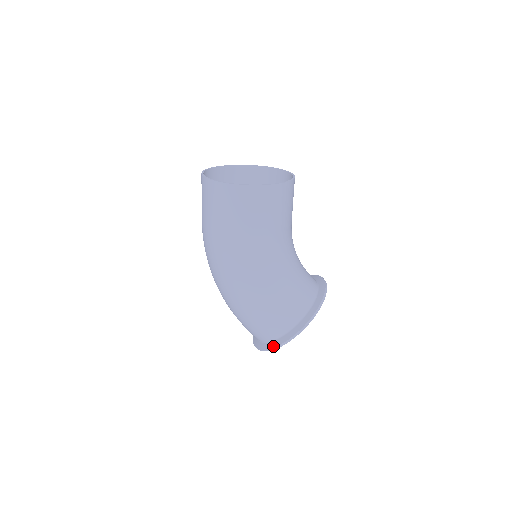
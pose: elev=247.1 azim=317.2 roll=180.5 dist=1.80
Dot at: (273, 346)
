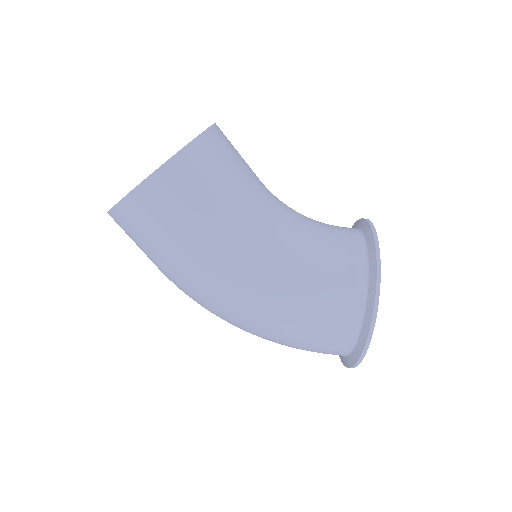
Dot at: (358, 354)
